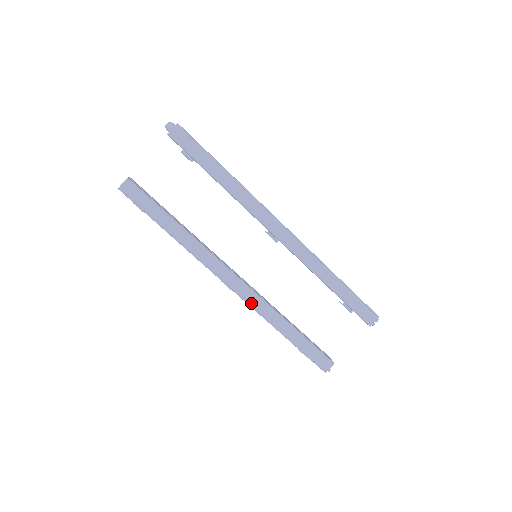
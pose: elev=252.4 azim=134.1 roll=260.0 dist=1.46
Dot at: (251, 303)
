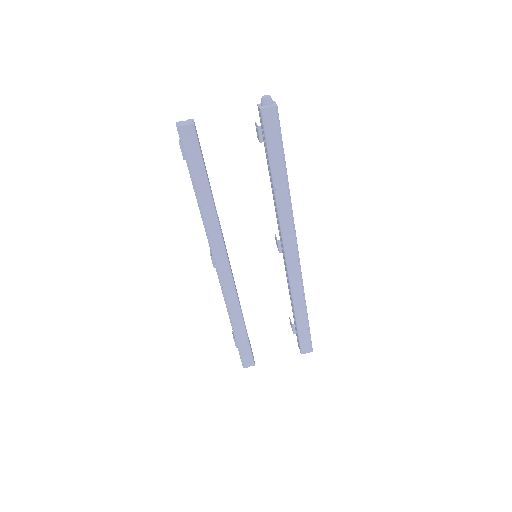
Dot at: (225, 291)
